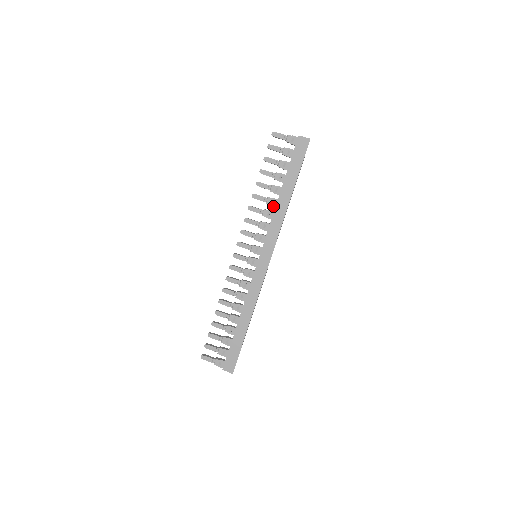
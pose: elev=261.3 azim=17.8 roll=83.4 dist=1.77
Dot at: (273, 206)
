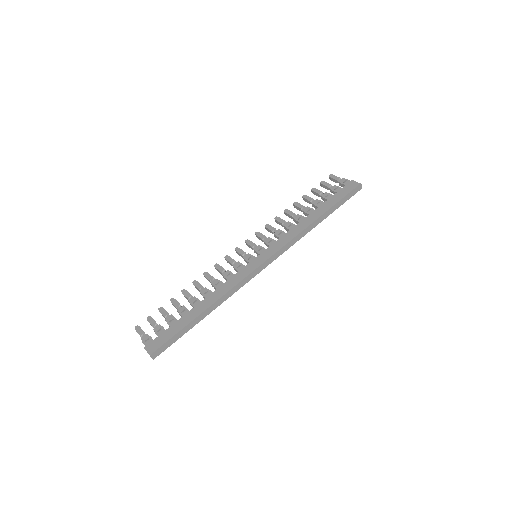
Dot at: (298, 221)
